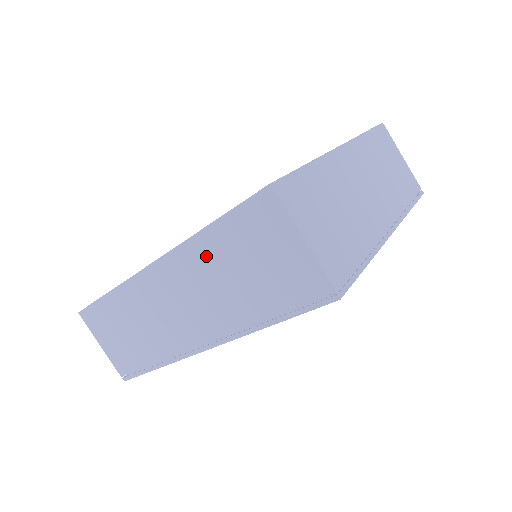
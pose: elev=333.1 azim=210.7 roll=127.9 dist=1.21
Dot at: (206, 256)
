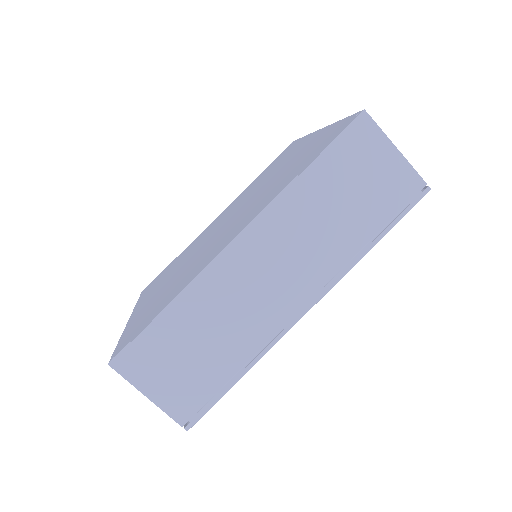
Dot at: (306, 199)
